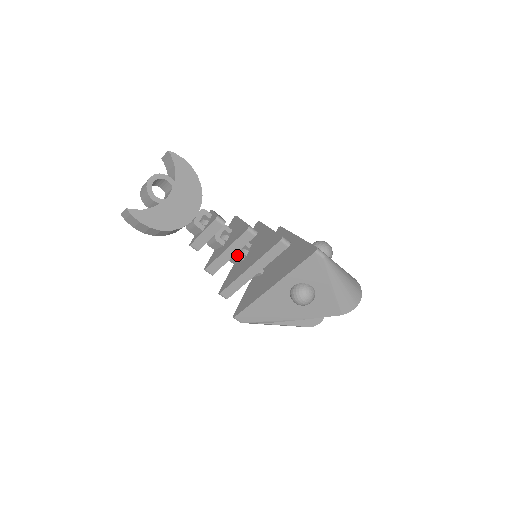
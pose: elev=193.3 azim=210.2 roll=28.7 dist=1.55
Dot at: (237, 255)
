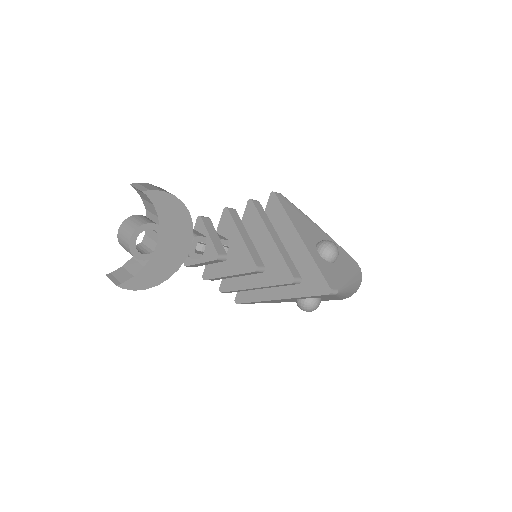
Dot at: occluded
